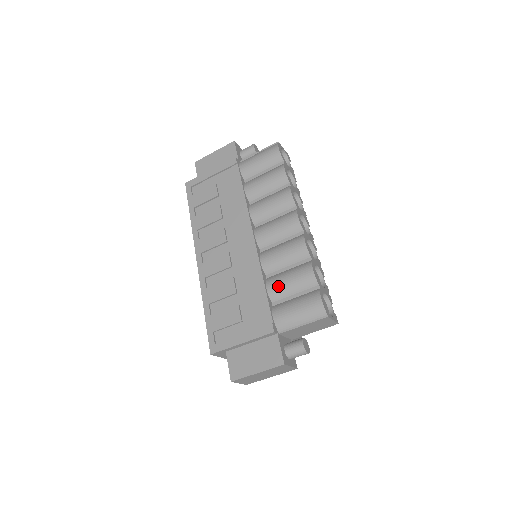
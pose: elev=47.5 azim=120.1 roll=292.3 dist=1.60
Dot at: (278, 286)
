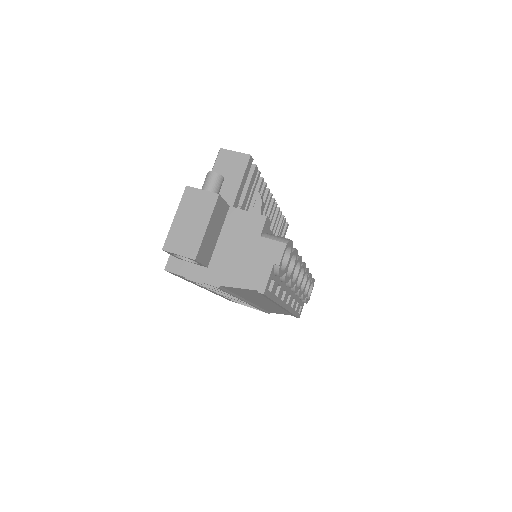
Dot at: occluded
